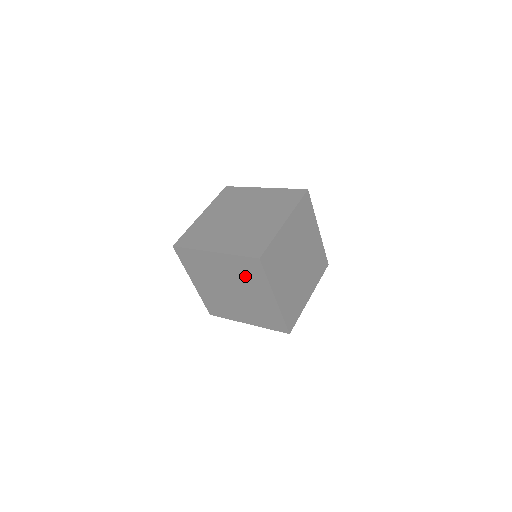
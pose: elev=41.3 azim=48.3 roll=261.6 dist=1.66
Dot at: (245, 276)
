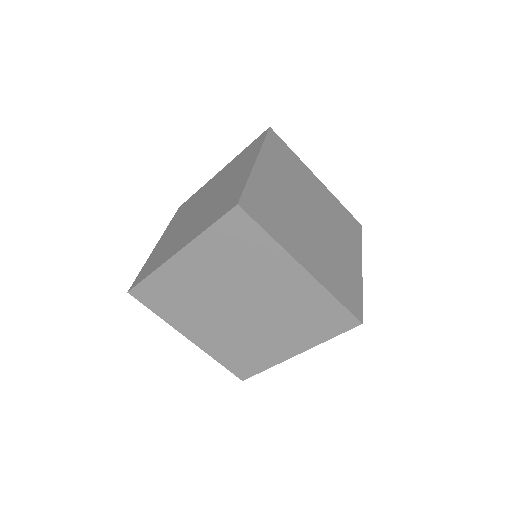
Dot at: (240, 261)
